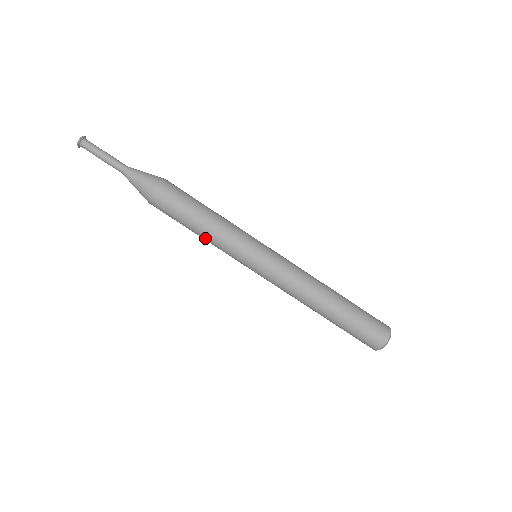
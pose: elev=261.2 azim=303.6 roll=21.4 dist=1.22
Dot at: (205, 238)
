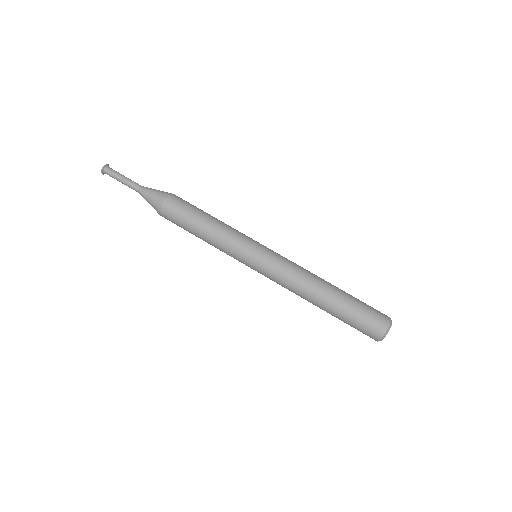
Dot at: (211, 234)
